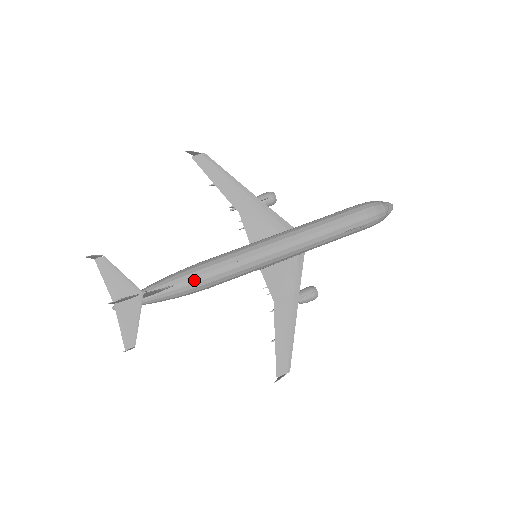
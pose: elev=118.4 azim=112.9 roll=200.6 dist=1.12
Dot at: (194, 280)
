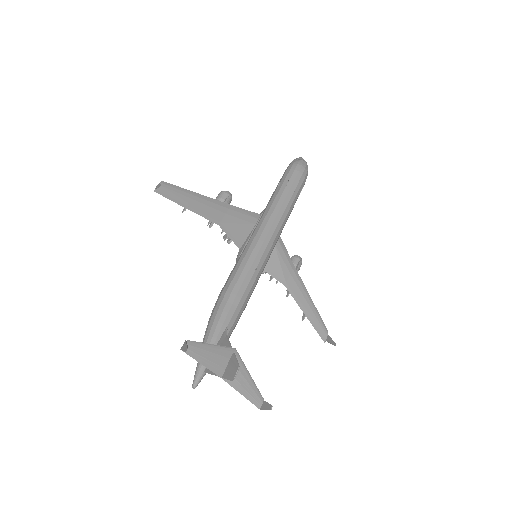
Dot at: (238, 309)
